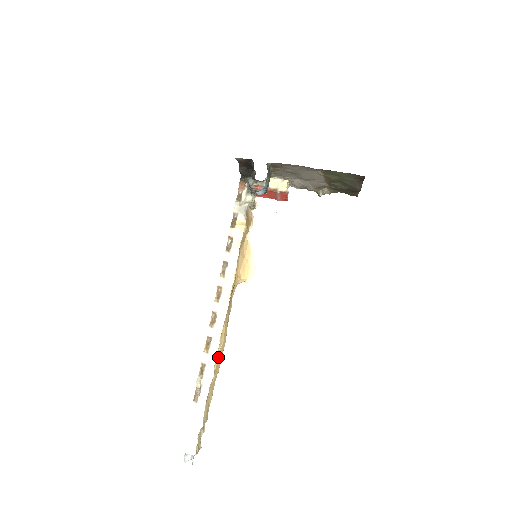
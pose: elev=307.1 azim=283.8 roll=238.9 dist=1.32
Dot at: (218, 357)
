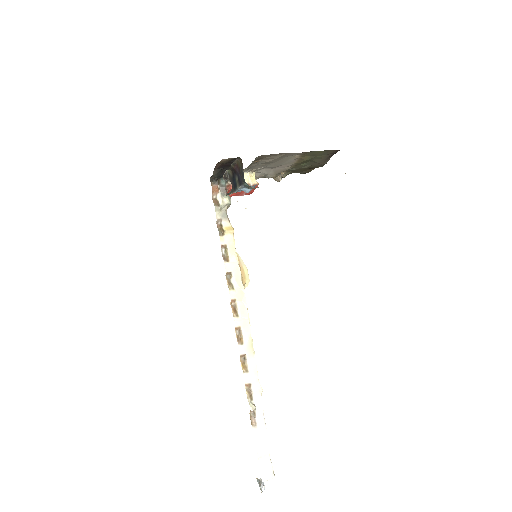
Dot at: (256, 371)
